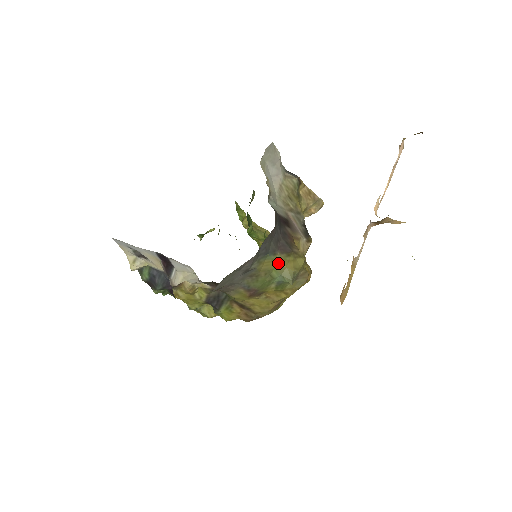
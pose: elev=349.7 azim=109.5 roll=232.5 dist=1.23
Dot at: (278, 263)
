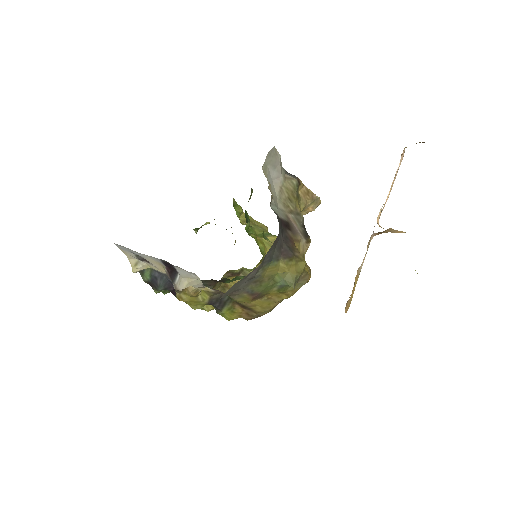
Dot at: (281, 268)
